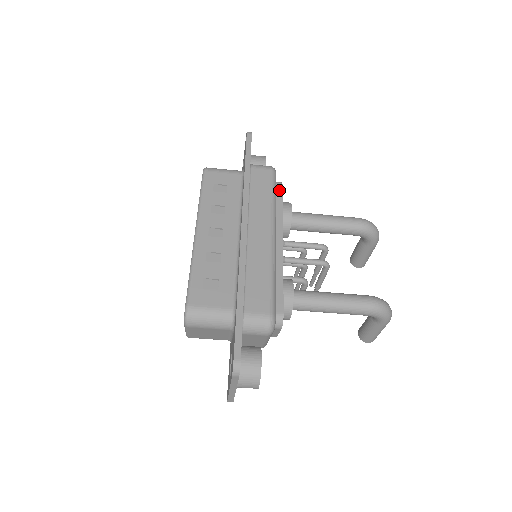
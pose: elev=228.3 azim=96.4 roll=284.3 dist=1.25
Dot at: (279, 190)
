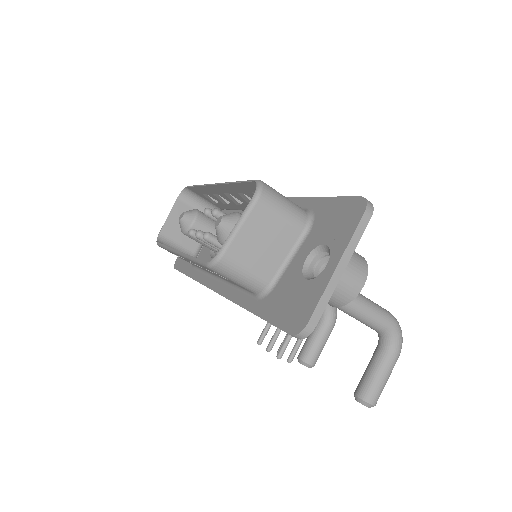
Dot at: occluded
